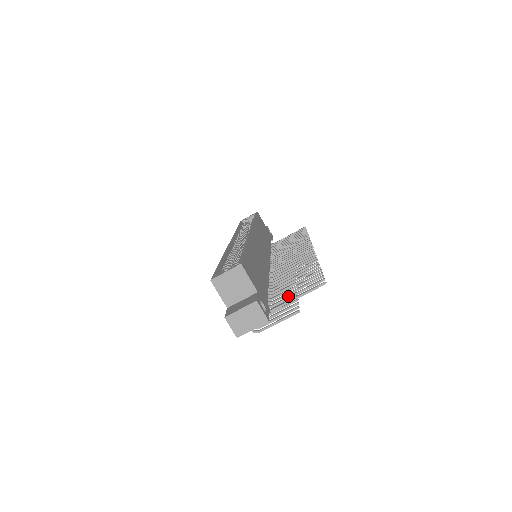
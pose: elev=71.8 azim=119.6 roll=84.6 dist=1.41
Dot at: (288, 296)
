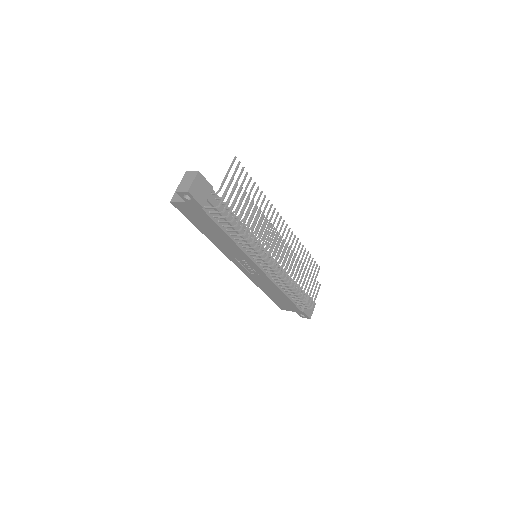
Dot at: occluded
